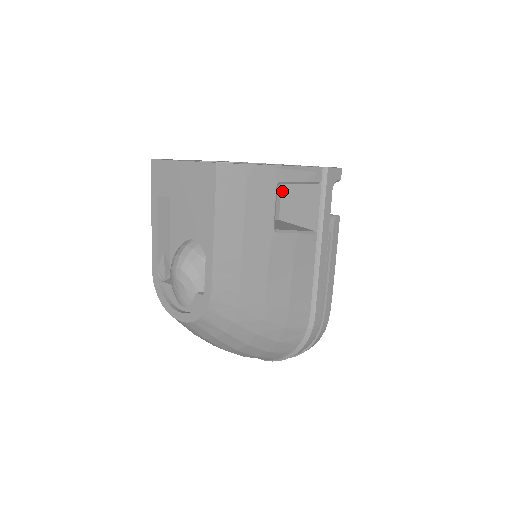
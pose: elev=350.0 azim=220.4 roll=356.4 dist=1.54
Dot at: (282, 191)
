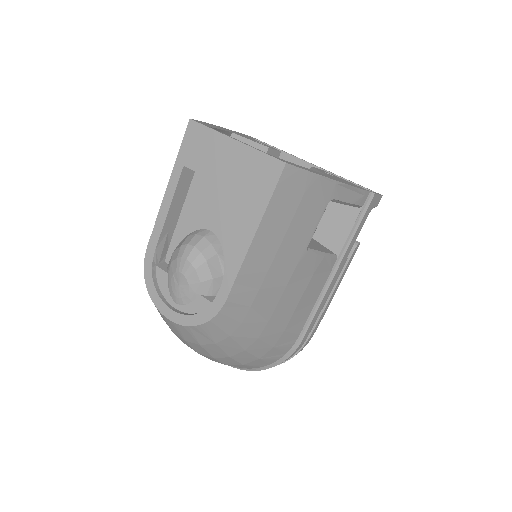
Dot at: occluded
